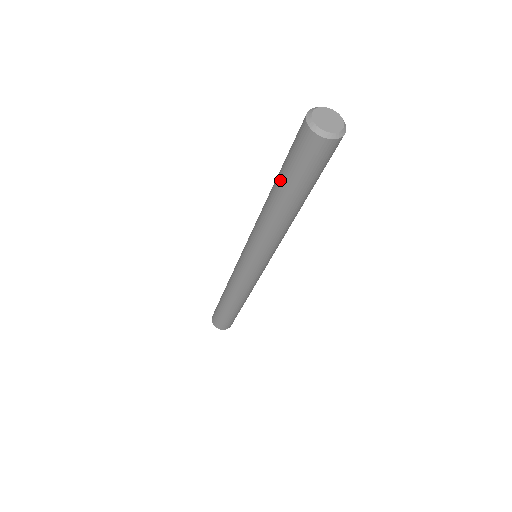
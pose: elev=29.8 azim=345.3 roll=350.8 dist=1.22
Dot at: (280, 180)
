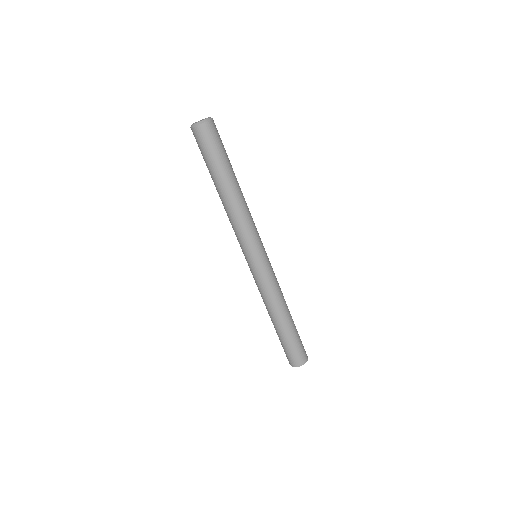
Dot at: occluded
